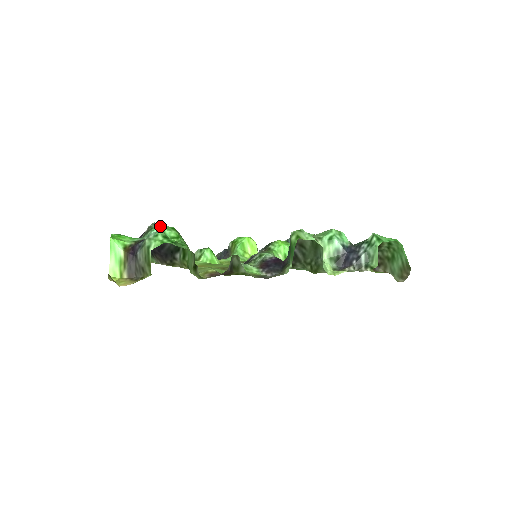
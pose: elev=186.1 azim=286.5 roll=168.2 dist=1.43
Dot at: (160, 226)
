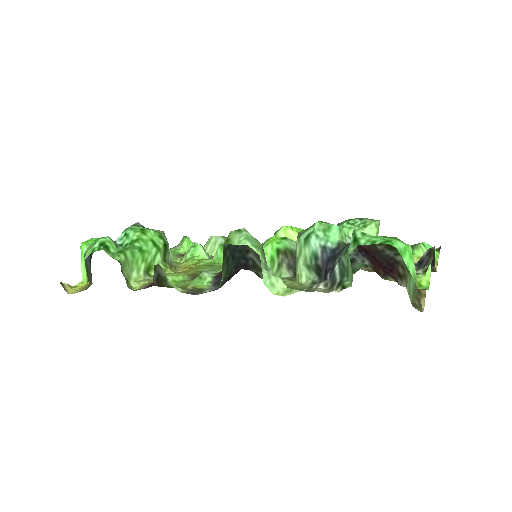
Dot at: (131, 228)
